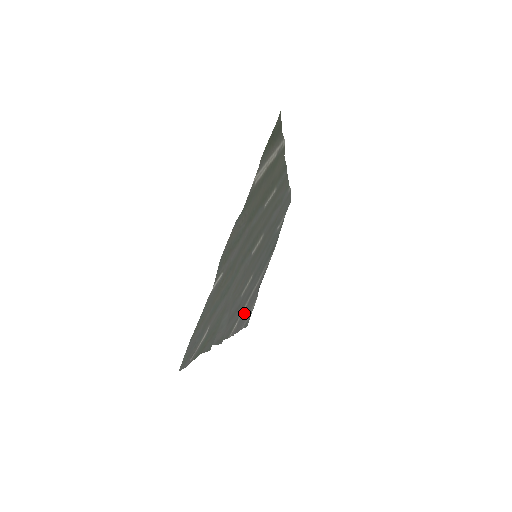
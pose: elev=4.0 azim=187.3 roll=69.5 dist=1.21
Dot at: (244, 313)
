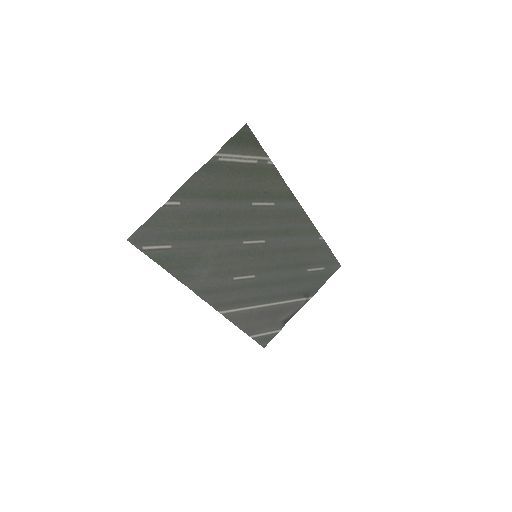
Dot at: (249, 315)
